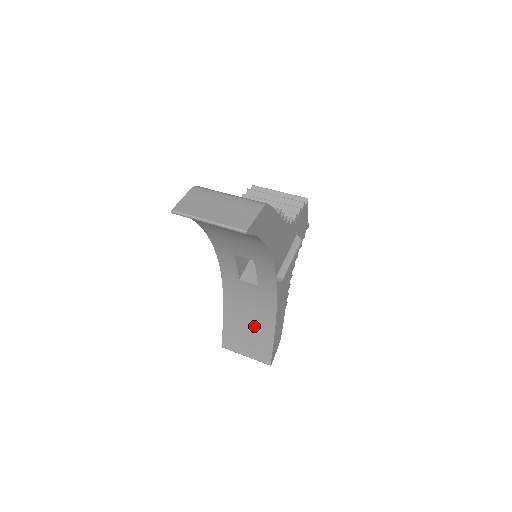
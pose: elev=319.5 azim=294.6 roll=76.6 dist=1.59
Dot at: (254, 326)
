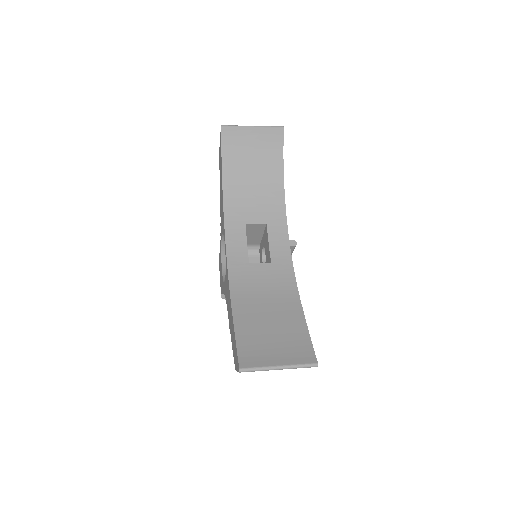
Dot at: (277, 318)
